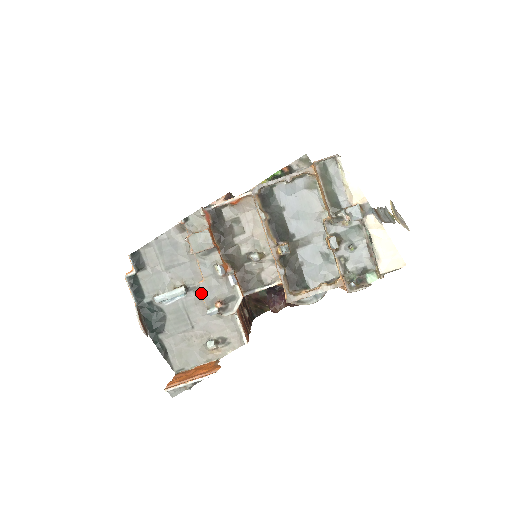
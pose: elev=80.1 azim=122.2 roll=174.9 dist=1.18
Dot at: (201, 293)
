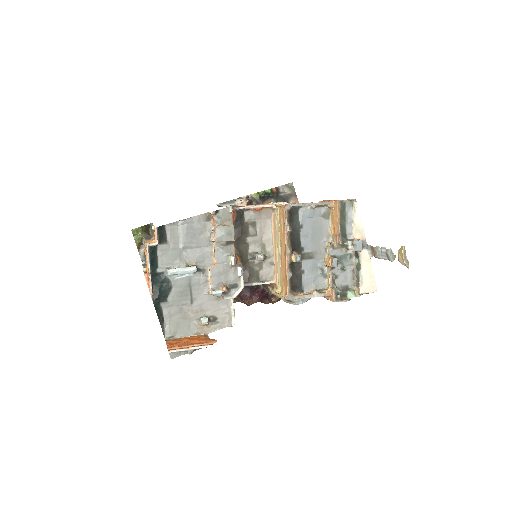
Dot at: (210, 276)
